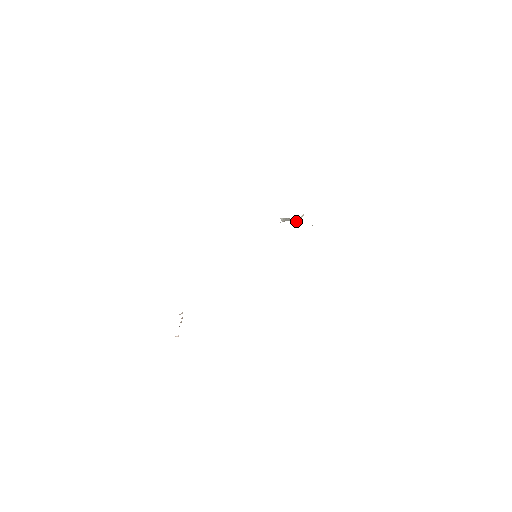
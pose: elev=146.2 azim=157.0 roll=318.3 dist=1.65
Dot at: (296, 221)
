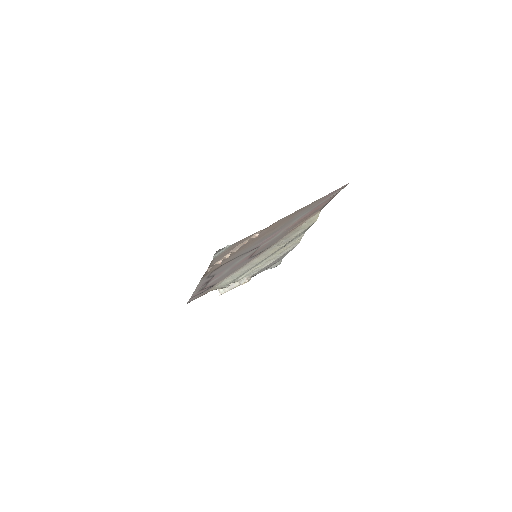
Dot at: (247, 280)
